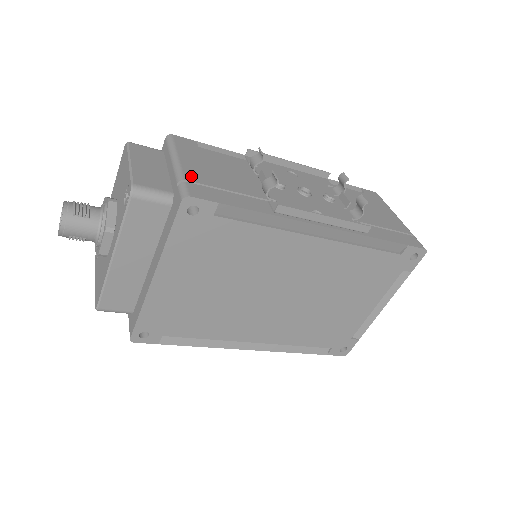
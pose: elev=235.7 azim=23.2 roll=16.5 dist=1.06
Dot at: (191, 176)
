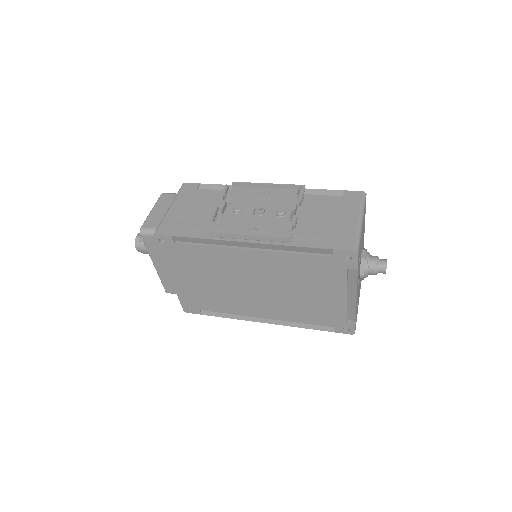
Dot at: (169, 218)
